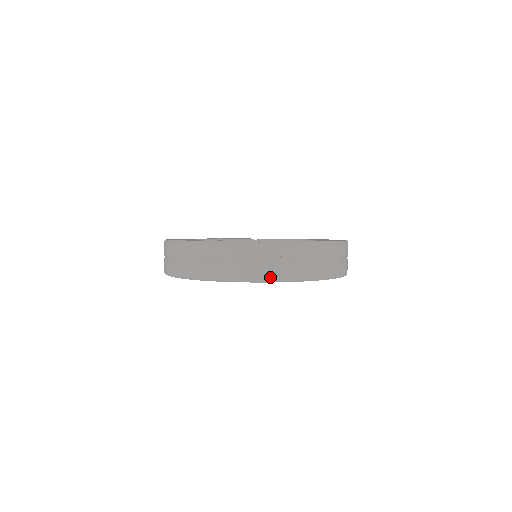
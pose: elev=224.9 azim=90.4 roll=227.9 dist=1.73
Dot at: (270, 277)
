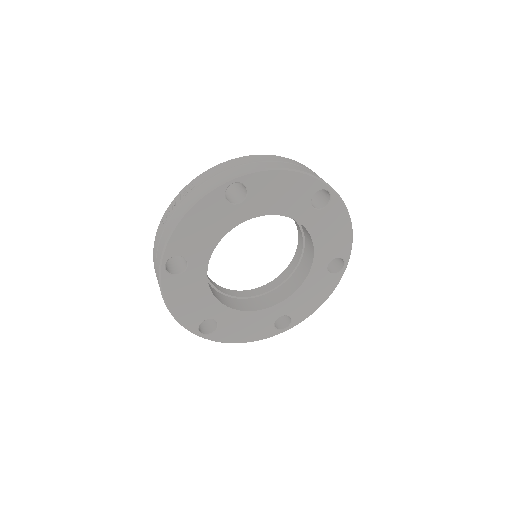
Dot at: (190, 203)
